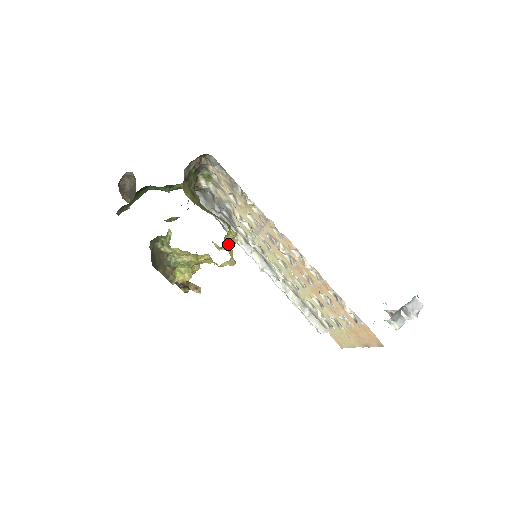
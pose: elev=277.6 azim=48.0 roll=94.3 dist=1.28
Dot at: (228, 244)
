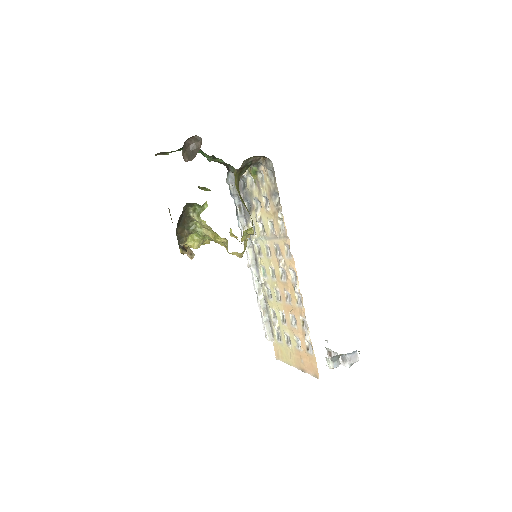
Dot at: (247, 240)
